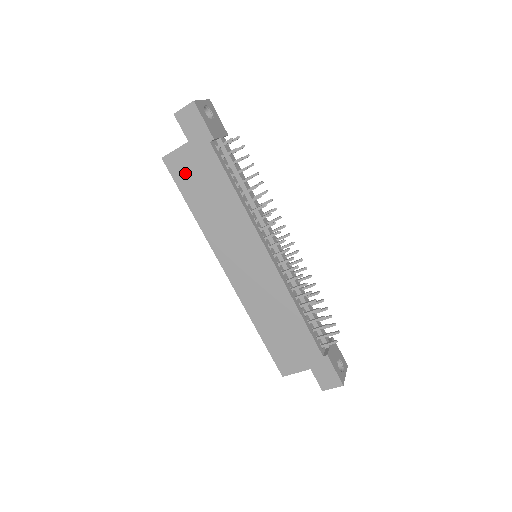
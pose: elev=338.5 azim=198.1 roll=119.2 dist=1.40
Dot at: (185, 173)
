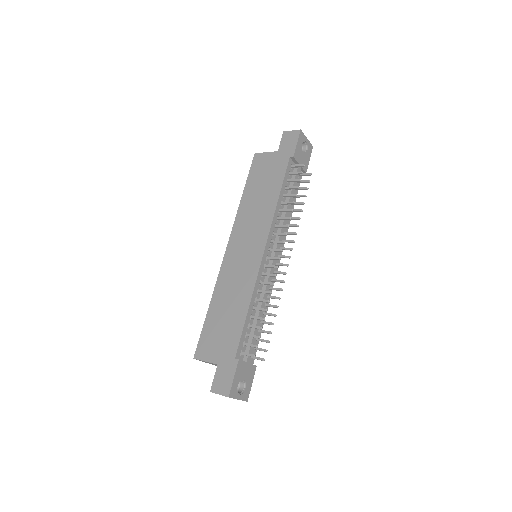
Dot at: (260, 169)
